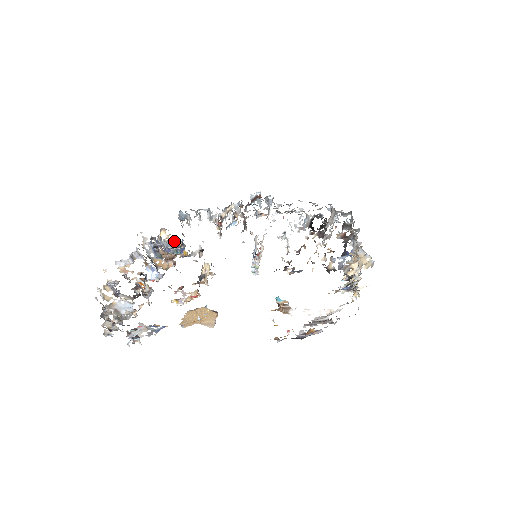
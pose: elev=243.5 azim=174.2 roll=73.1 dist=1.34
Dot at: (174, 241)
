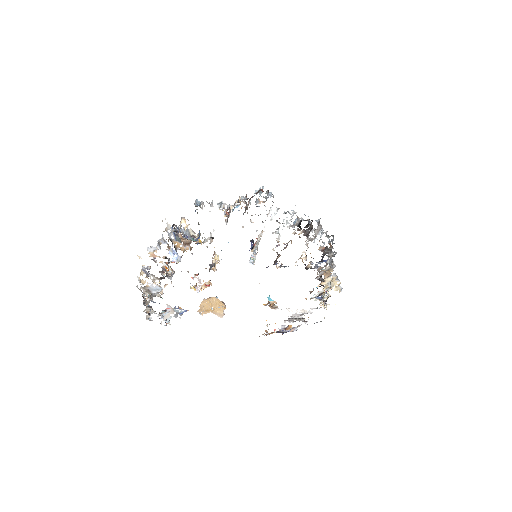
Dot at: (193, 232)
